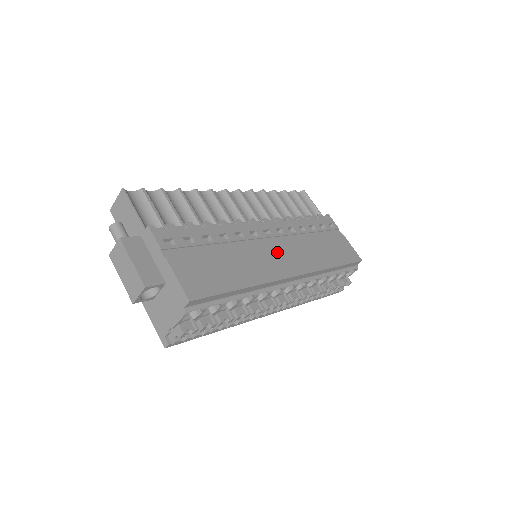
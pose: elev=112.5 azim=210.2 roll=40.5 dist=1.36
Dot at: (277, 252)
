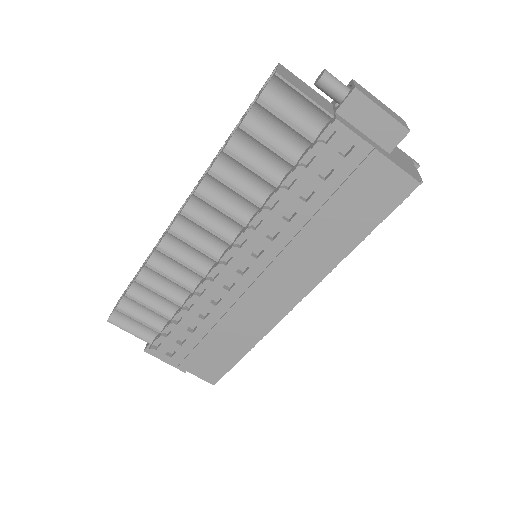
Dot at: (265, 289)
